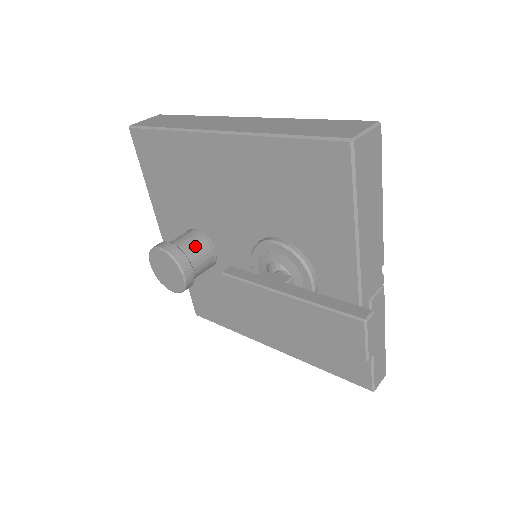
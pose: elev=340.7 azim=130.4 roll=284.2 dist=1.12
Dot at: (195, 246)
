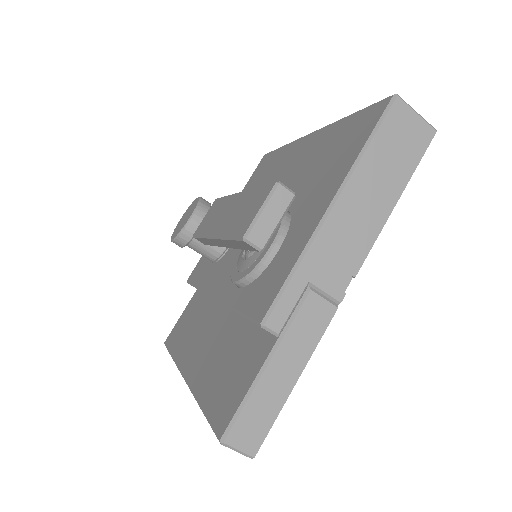
Dot at: occluded
